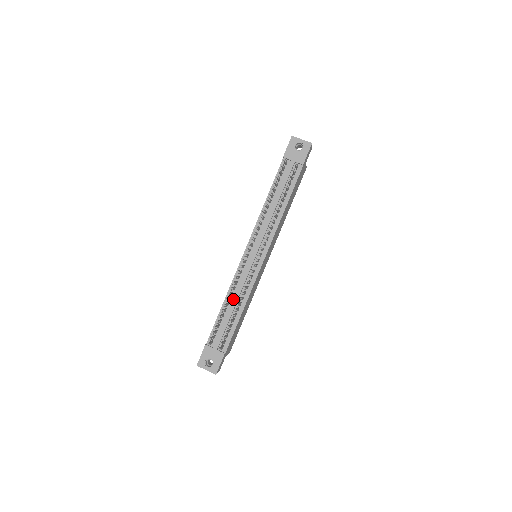
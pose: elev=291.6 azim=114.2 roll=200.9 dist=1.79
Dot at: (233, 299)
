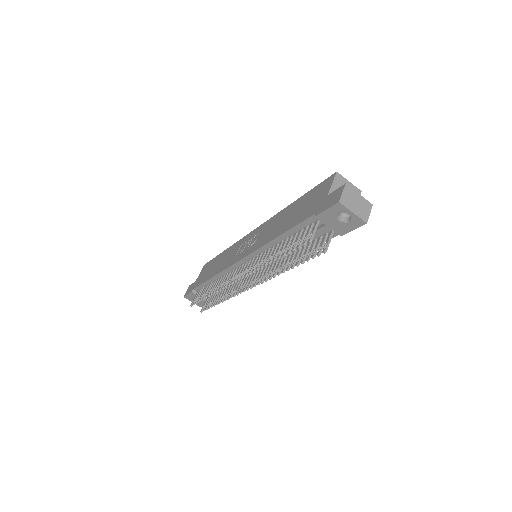
Dot at: occluded
